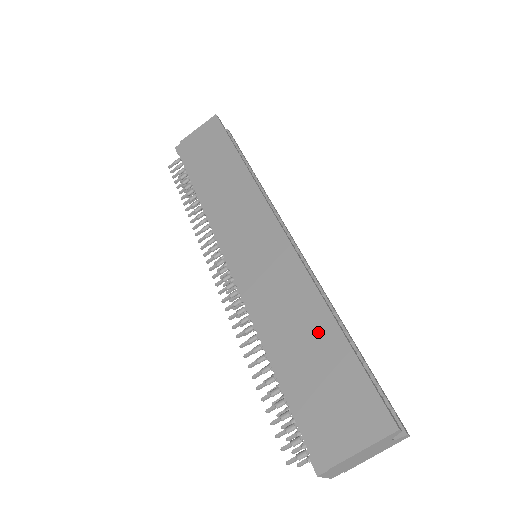
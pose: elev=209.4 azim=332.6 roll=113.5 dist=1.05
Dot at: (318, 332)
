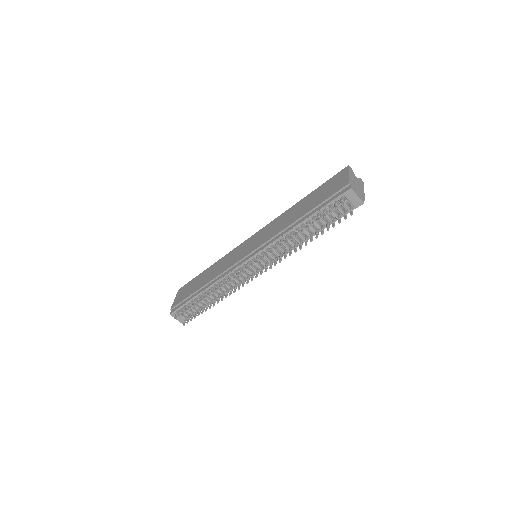
Dot at: (301, 204)
